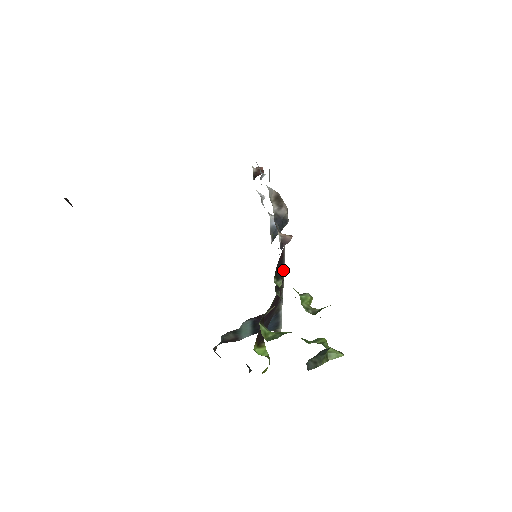
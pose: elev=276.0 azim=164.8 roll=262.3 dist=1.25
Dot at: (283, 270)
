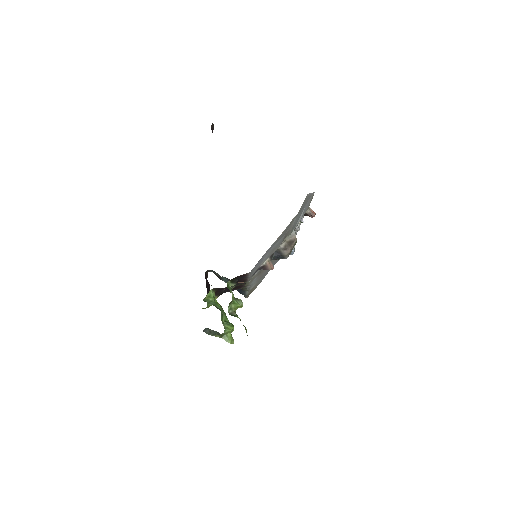
Dot at: (246, 280)
